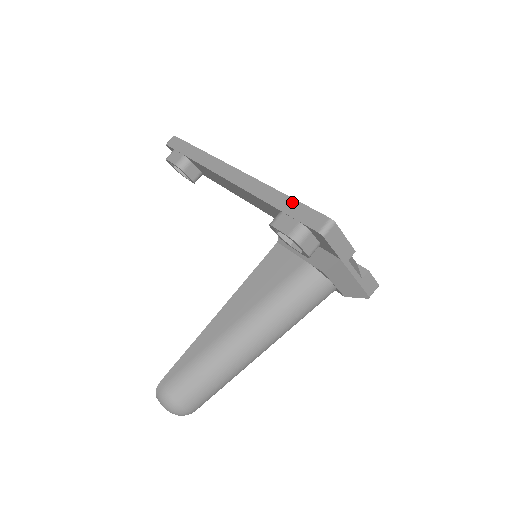
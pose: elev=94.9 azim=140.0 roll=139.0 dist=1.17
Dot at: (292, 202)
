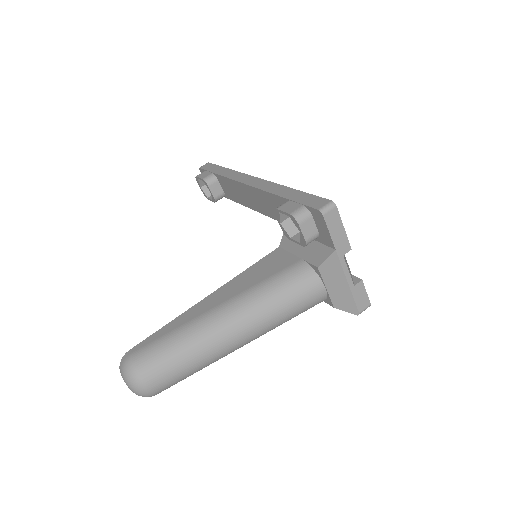
Dot at: (300, 193)
